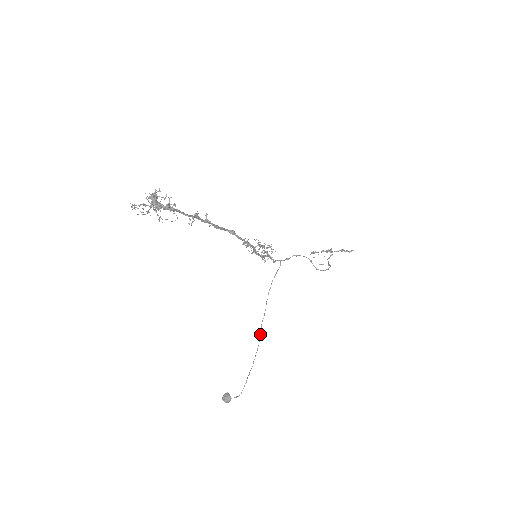
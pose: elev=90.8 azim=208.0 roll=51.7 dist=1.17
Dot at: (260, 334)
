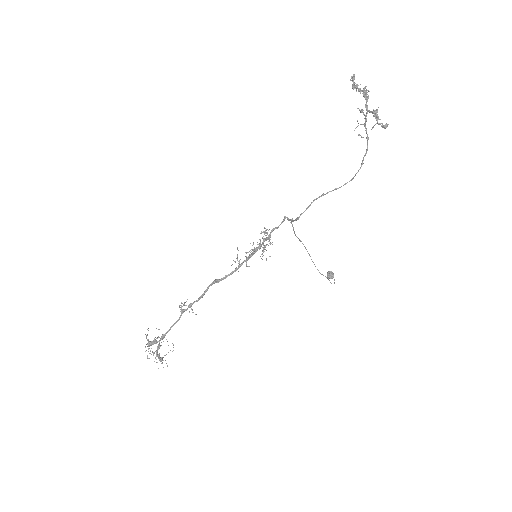
Dot at: occluded
